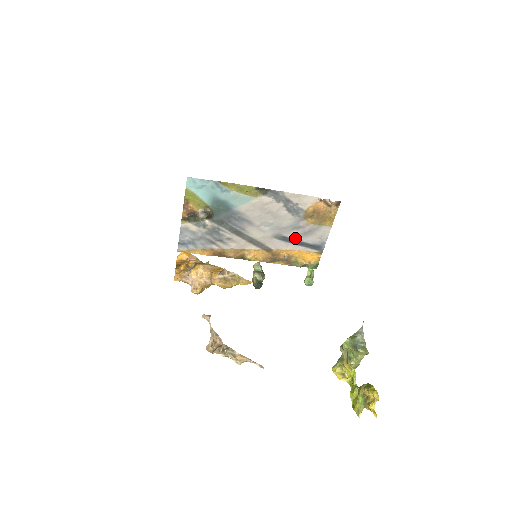
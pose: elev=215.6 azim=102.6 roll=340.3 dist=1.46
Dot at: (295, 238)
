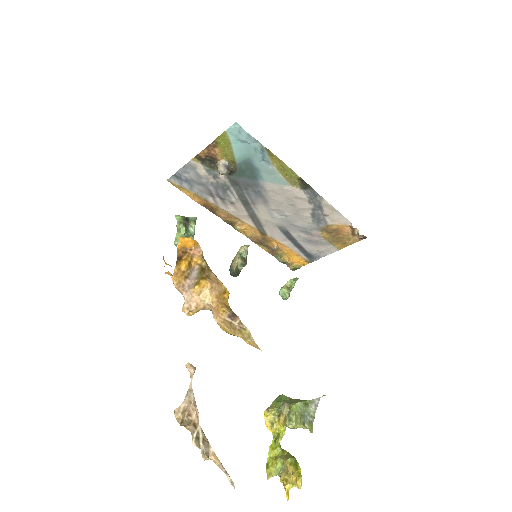
Dot at: (297, 239)
